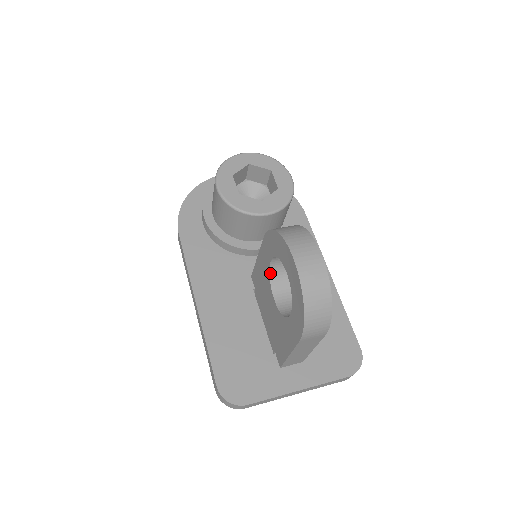
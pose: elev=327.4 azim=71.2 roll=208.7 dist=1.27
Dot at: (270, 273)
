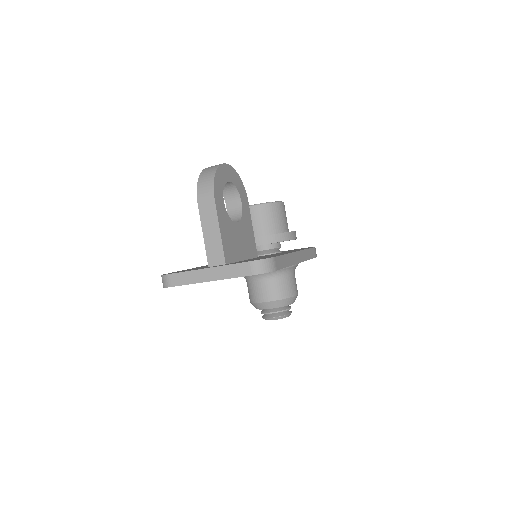
Dot at: occluded
